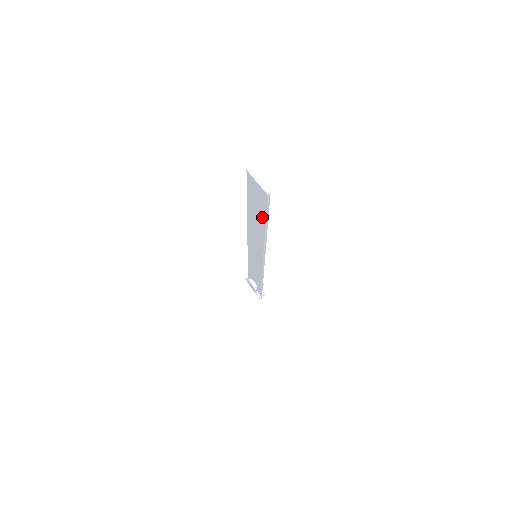
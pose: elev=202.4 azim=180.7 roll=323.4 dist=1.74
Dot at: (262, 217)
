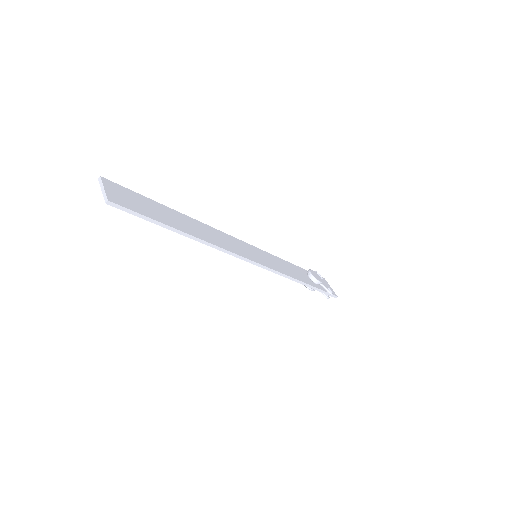
Dot at: occluded
